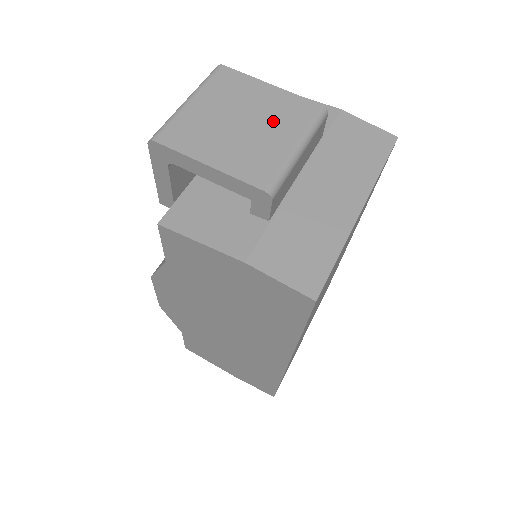
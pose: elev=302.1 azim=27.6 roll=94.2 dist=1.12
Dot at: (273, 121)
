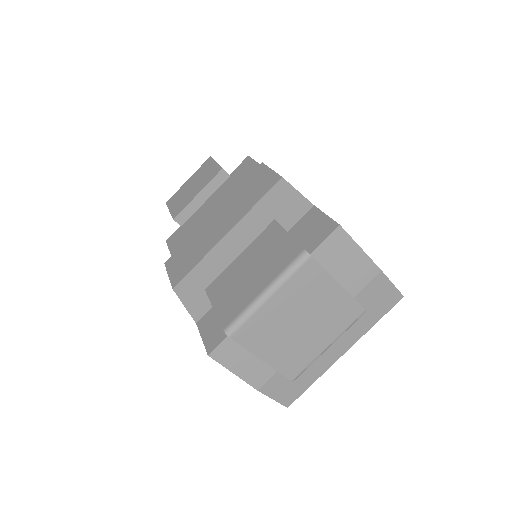
Dot at: (323, 324)
